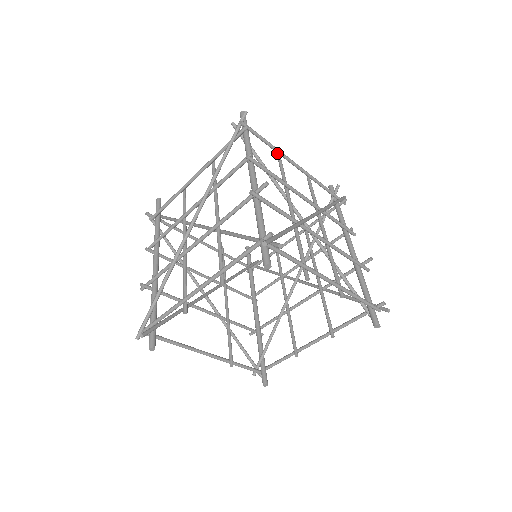
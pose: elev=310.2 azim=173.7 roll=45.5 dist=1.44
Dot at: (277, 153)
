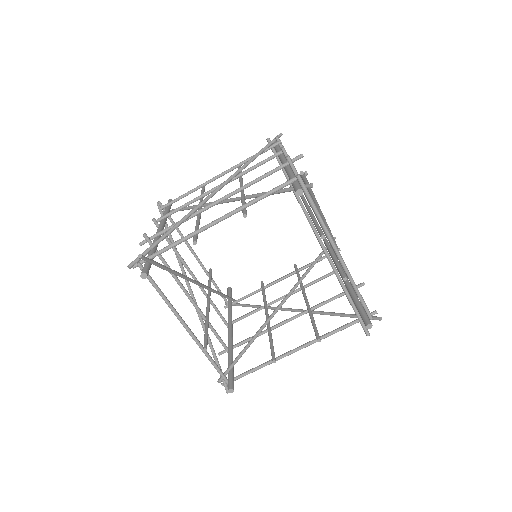
Dot at: occluded
